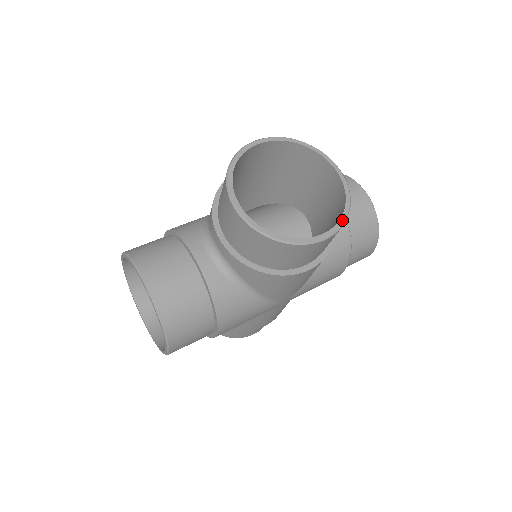
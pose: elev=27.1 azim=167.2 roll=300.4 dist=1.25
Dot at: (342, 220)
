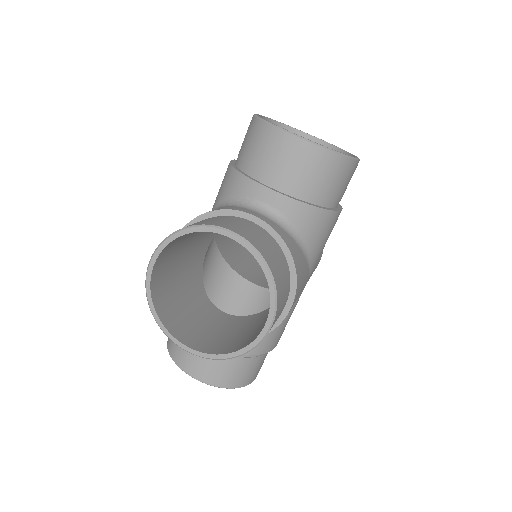
Dot at: (272, 295)
